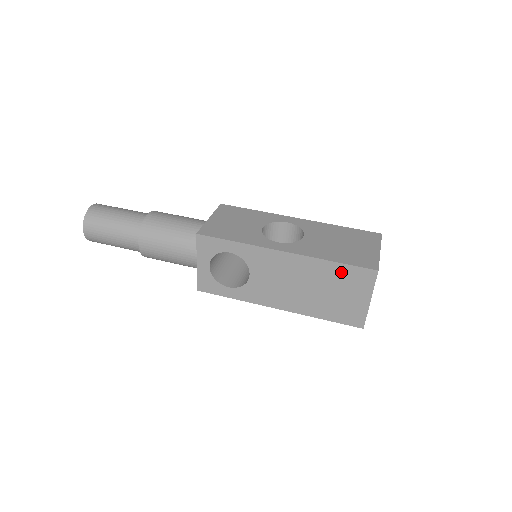
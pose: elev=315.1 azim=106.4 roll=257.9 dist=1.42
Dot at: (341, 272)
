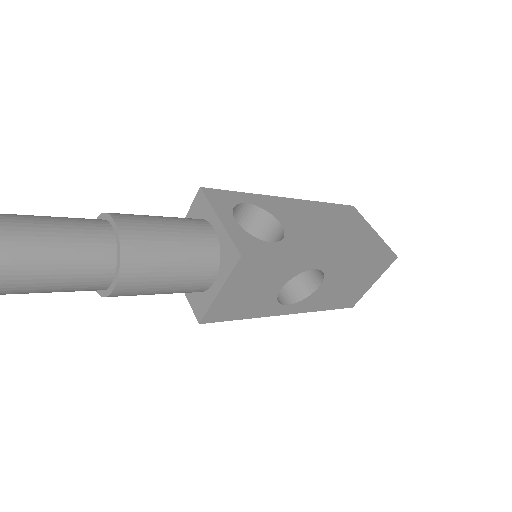
Dot at: (337, 210)
